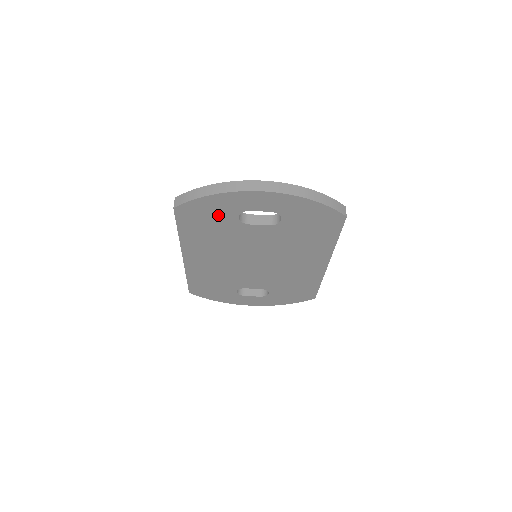
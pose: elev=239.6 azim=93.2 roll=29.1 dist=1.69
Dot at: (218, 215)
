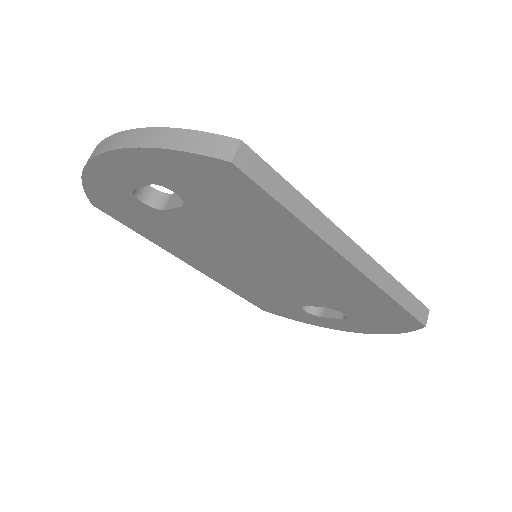
Dot at: (127, 204)
